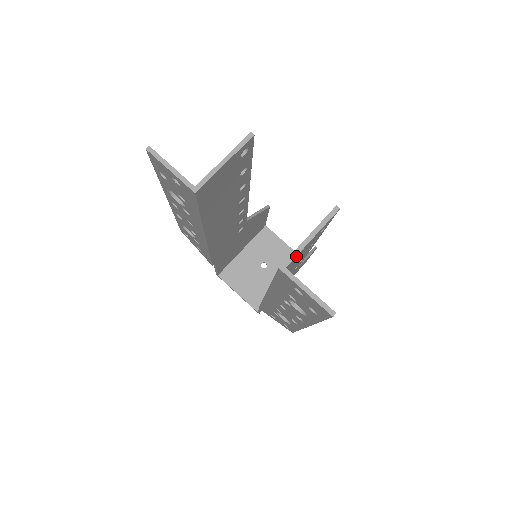
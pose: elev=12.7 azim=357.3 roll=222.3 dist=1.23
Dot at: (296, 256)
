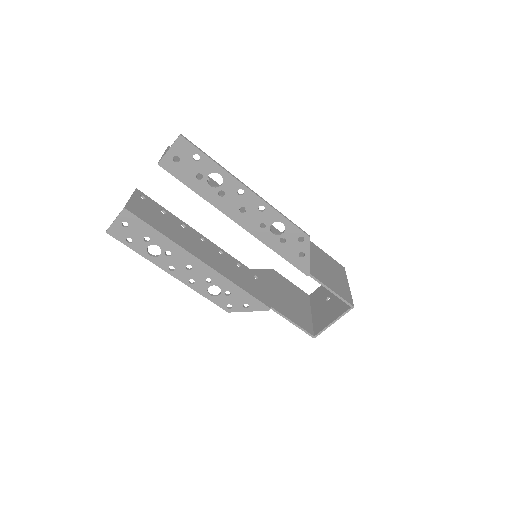
Dot at: occluded
